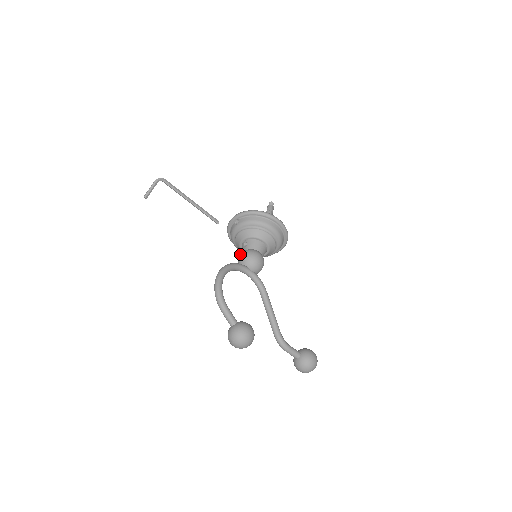
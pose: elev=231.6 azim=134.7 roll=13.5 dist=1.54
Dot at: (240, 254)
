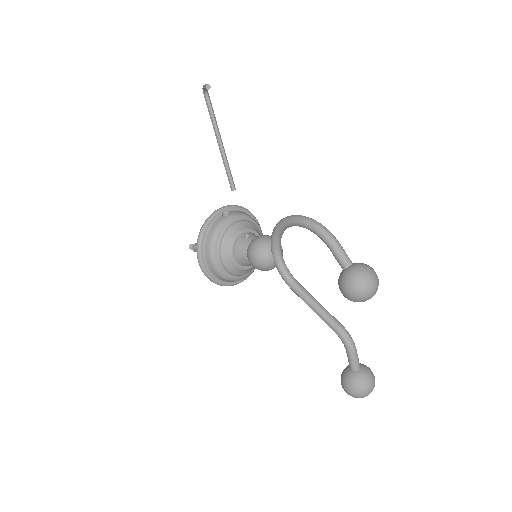
Dot at: (255, 238)
